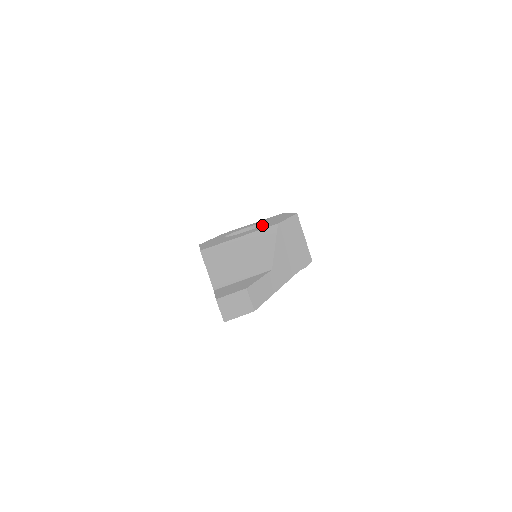
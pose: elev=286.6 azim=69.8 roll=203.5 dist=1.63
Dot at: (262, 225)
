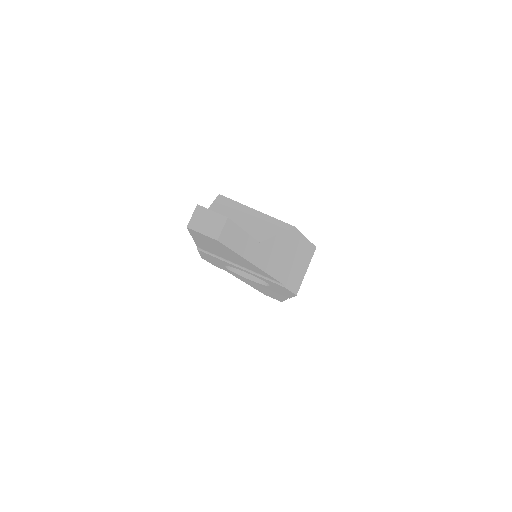
Dot at: occluded
